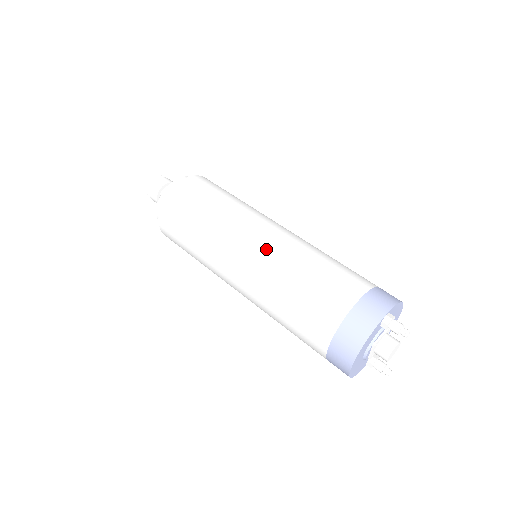
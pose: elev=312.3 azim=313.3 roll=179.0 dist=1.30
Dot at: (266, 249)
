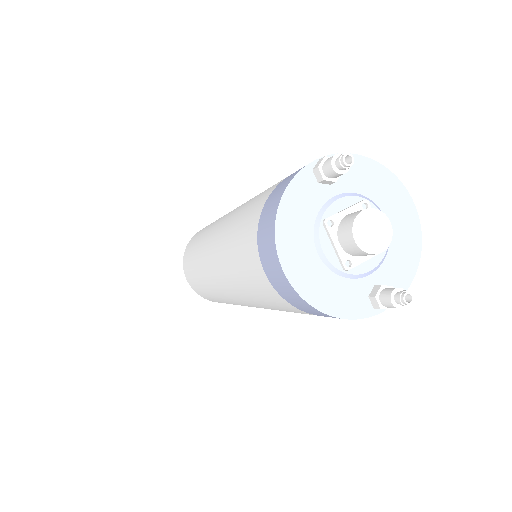
Dot at: (230, 212)
